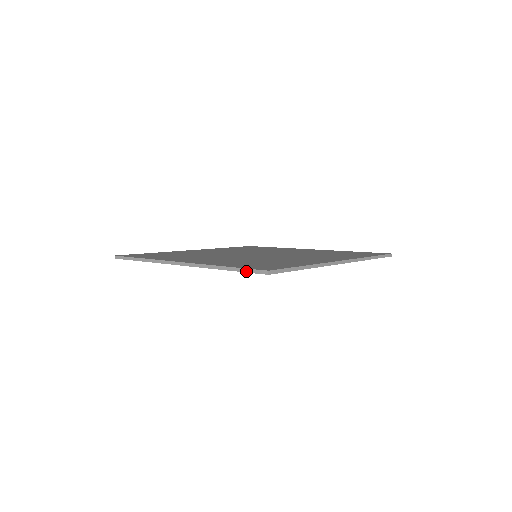
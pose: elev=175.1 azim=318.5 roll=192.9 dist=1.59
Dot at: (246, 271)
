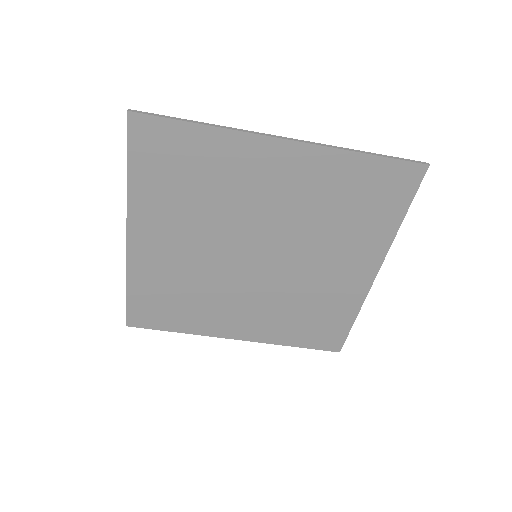
Dot at: (127, 141)
